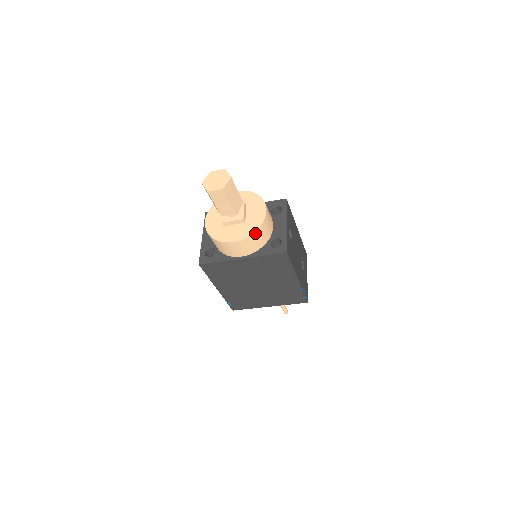
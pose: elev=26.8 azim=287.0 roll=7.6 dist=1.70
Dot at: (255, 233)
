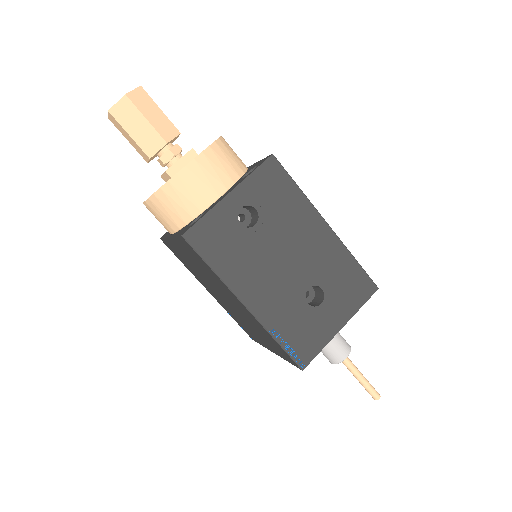
Dot at: (160, 193)
